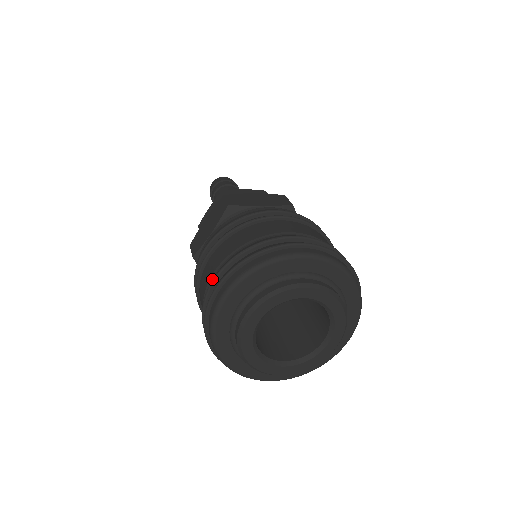
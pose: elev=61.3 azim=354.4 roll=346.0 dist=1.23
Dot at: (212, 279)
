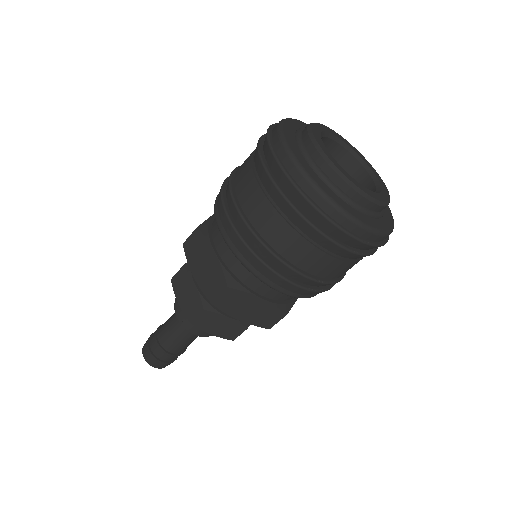
Dot at: (270, 199)
